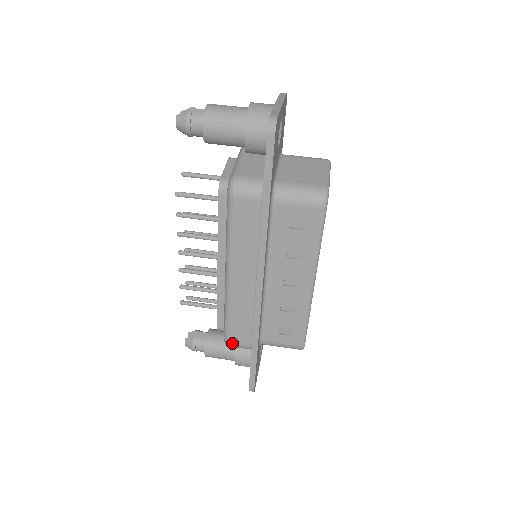
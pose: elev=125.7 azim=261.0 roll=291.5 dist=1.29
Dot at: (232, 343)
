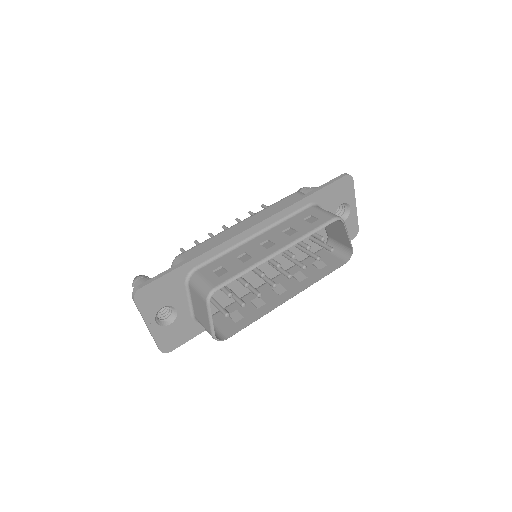
Dot at: (180, 257)
